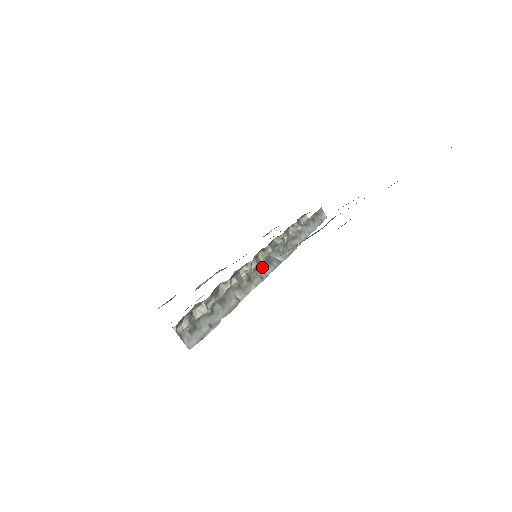
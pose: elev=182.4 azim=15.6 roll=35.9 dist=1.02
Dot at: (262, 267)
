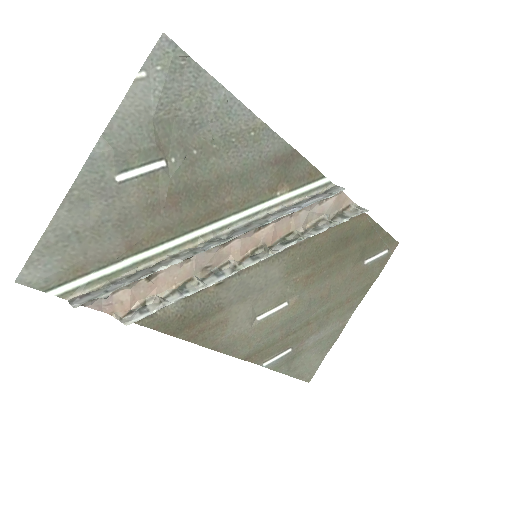
Dot at: (202, 247)
